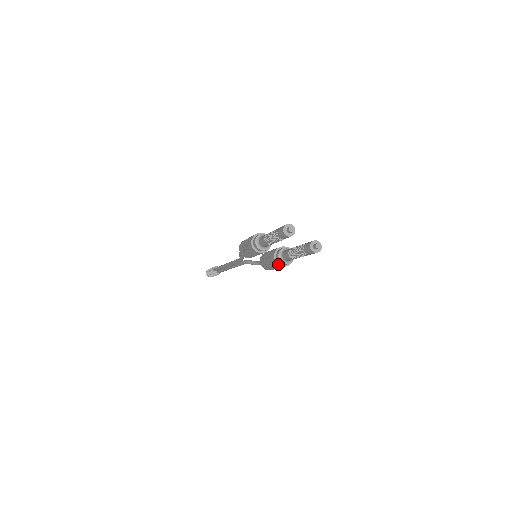
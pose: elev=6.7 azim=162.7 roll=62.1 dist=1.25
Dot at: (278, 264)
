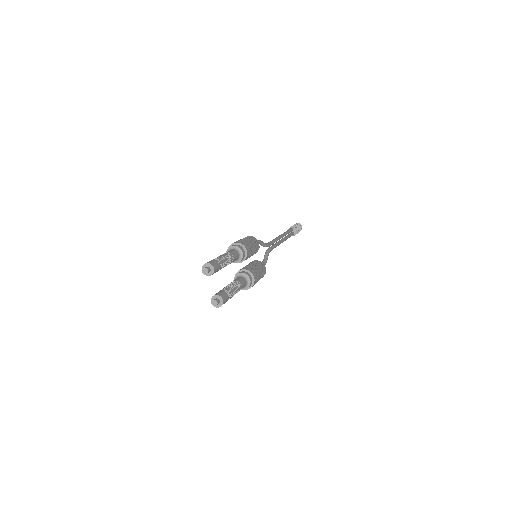
Dot at: occluded
